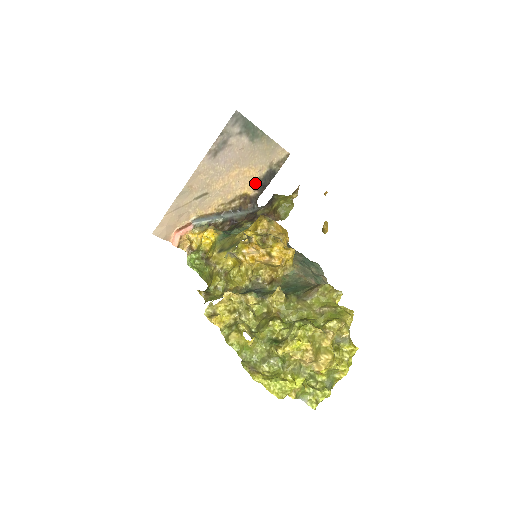
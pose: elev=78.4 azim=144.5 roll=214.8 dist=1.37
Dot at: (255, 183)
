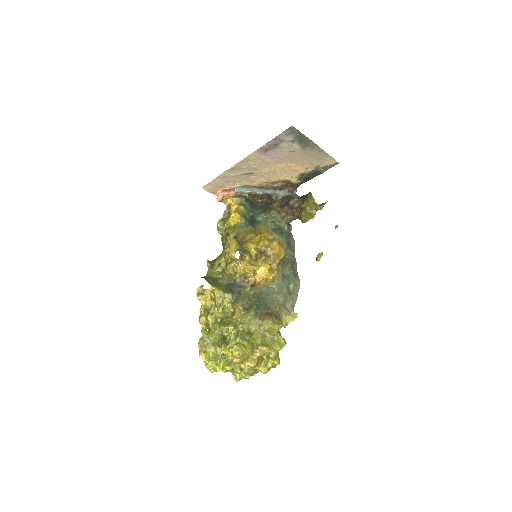
Dot at: (299, 175)
